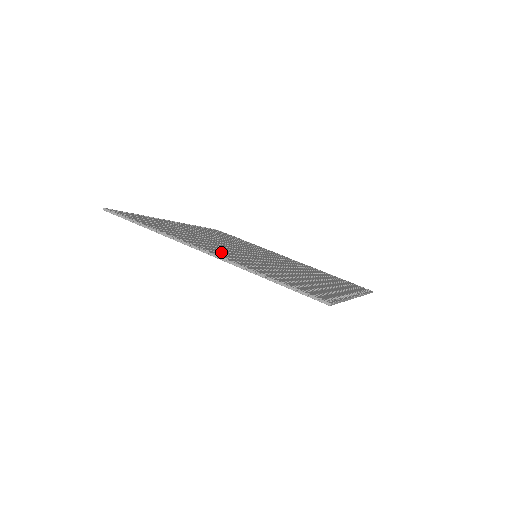
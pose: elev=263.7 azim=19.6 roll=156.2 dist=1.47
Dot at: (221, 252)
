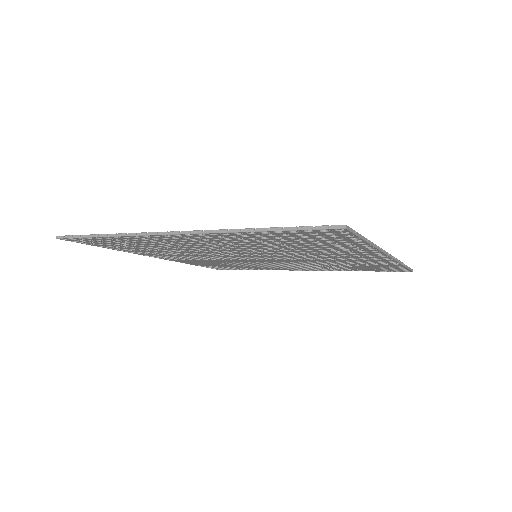
Dot at: occluded
